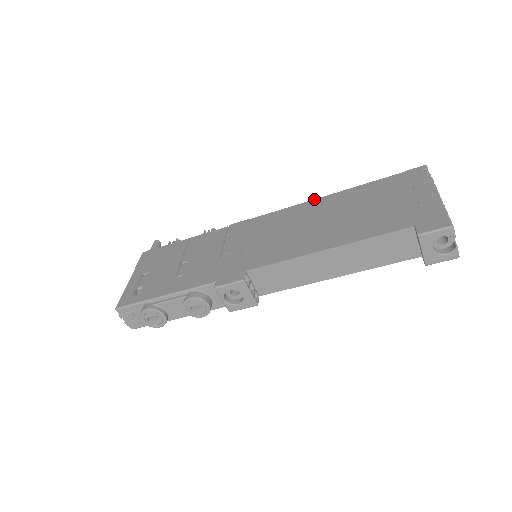
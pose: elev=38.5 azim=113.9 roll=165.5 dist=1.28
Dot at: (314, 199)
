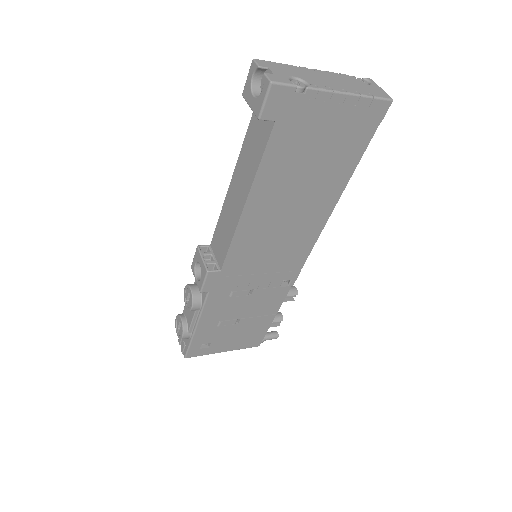
Dot at: occluded
